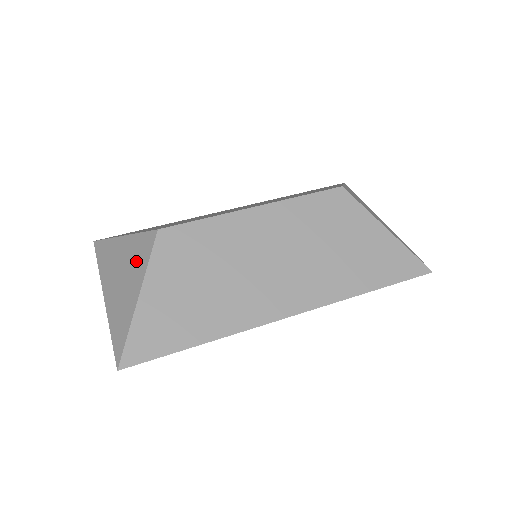
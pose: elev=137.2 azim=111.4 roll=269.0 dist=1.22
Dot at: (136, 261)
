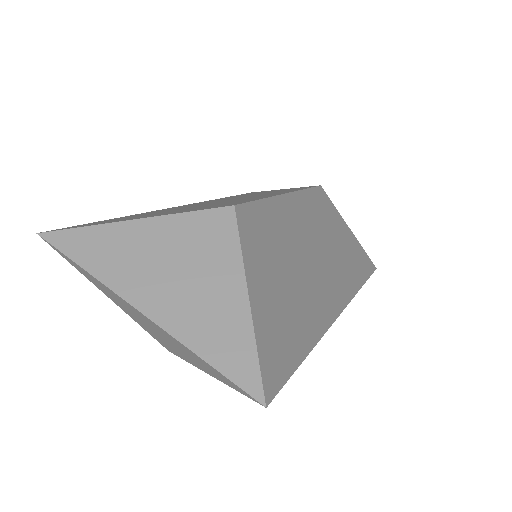
Dot at: (206, 250)
